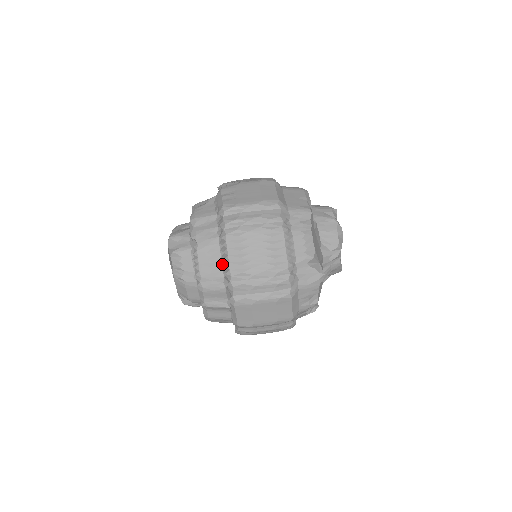
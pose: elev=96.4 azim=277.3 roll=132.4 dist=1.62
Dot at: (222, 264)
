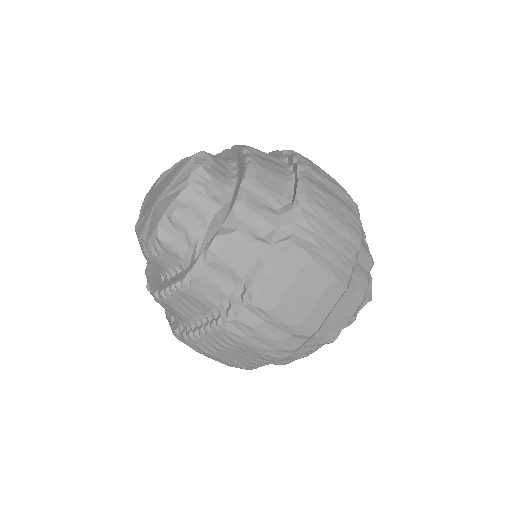
Dot at: (195, 319)
